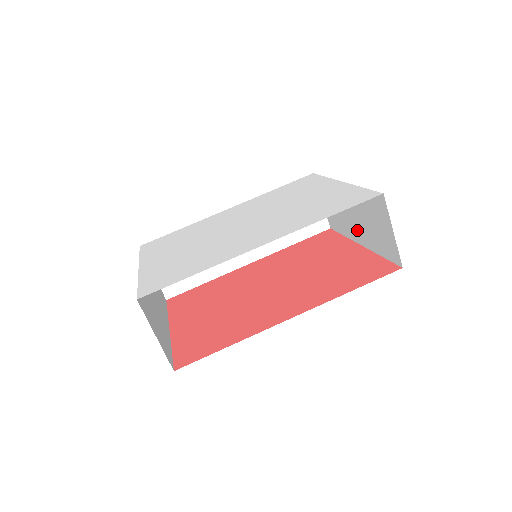
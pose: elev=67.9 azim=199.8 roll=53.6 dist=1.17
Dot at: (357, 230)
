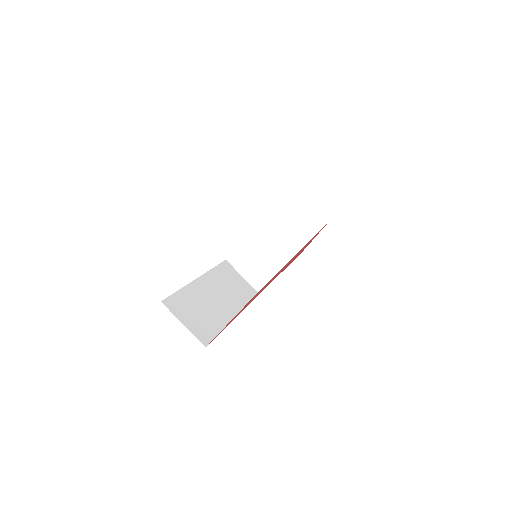
Dot at: (285, 248)
